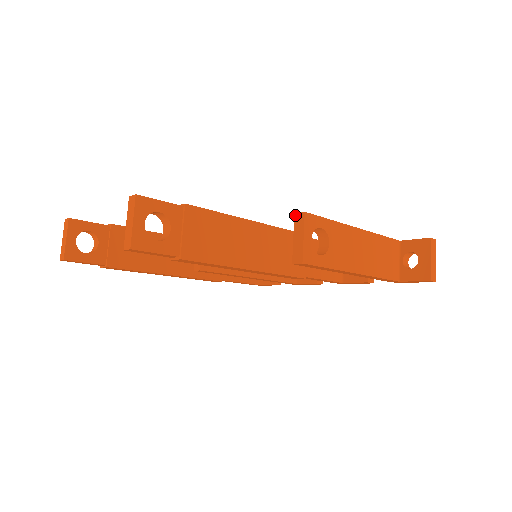
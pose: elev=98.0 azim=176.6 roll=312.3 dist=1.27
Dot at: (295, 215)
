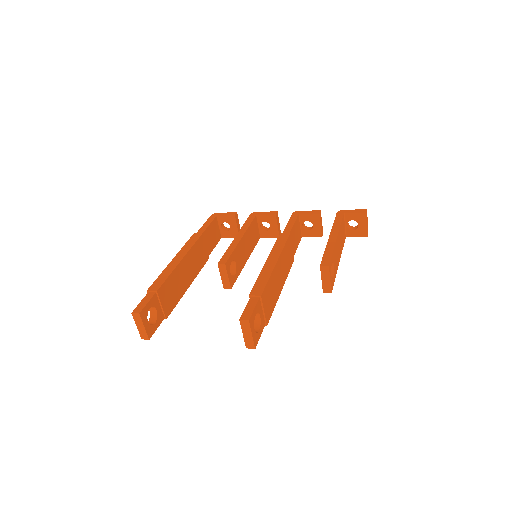
Dot at: (321, 267)
